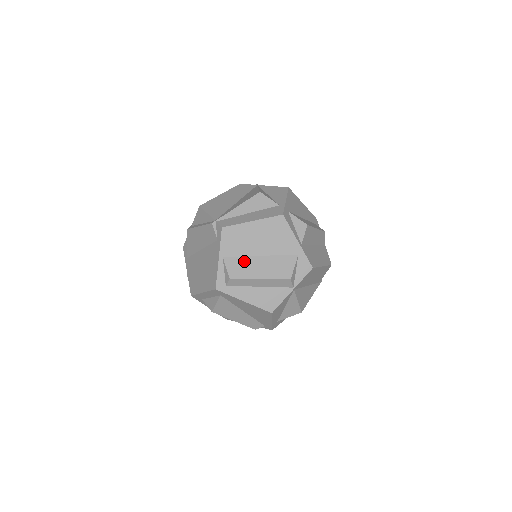
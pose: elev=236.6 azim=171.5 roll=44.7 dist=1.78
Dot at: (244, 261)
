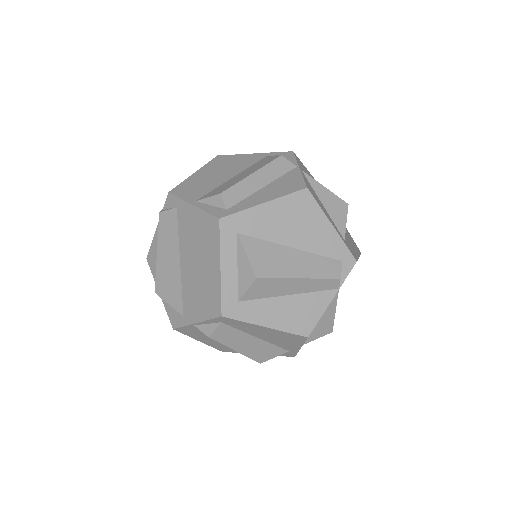
Dot at: (221, 187)
